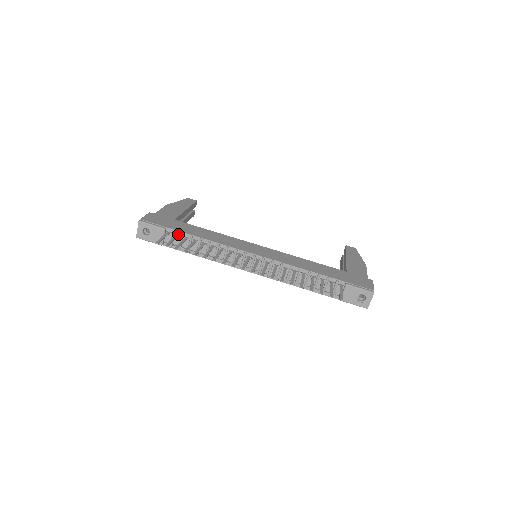
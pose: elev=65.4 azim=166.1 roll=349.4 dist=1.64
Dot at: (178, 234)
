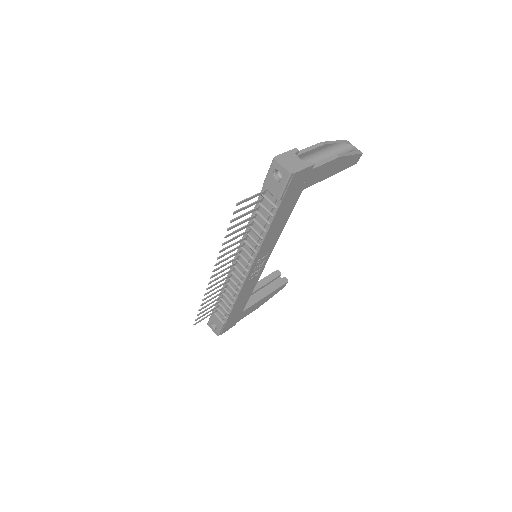
Dot at: (218, 305)
